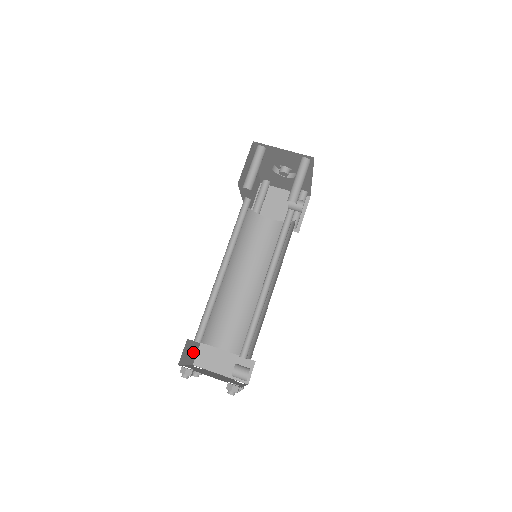
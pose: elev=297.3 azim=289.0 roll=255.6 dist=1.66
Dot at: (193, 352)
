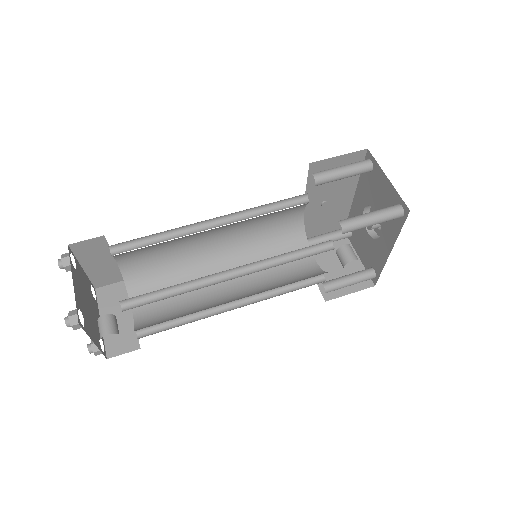
Dot at: (106, 272)
